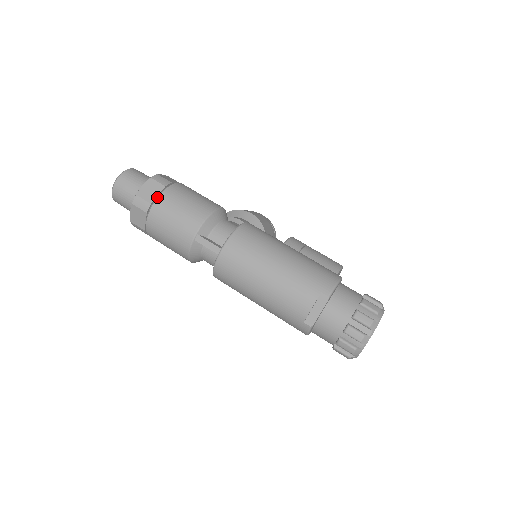
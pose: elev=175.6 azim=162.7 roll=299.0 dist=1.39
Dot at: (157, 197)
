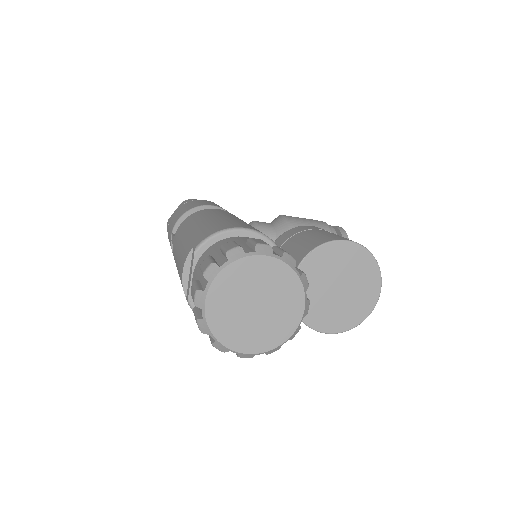
Dot at: occluded
